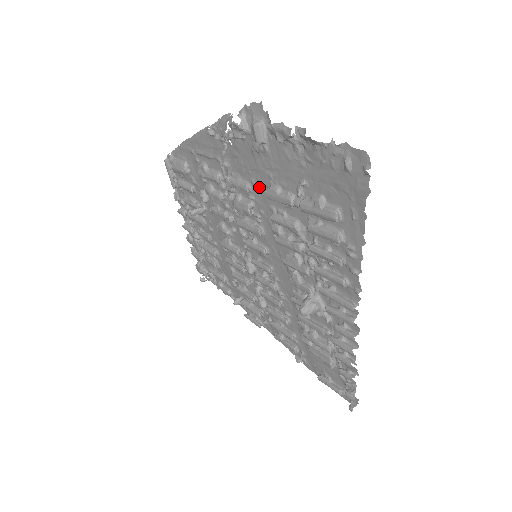
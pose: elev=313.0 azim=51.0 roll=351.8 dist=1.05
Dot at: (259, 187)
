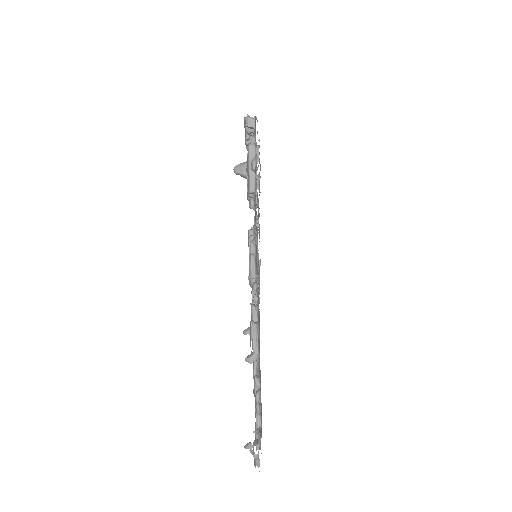
Dot at: occluded
